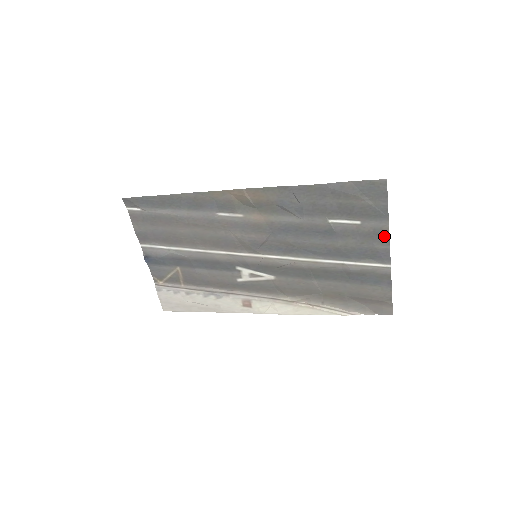
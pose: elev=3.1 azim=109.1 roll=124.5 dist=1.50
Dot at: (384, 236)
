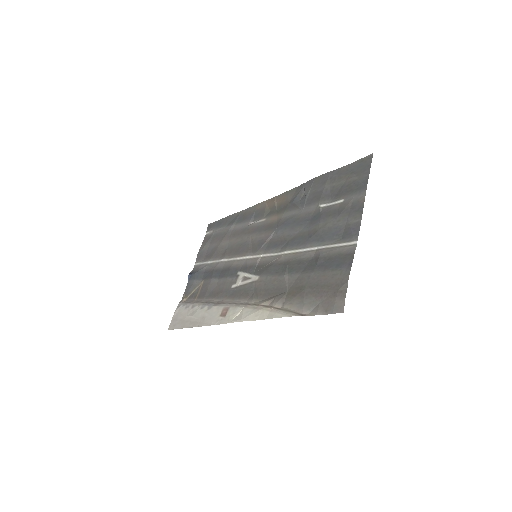
Dot at: (359, 208)
